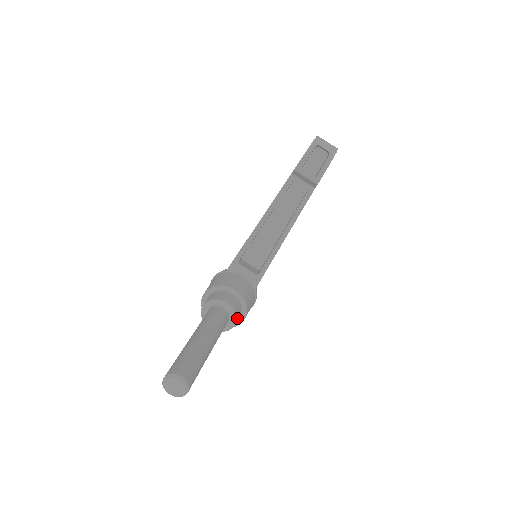
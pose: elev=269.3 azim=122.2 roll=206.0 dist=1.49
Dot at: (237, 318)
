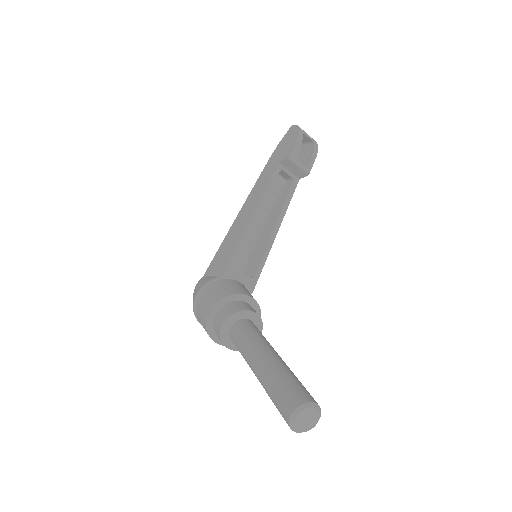
Dot at: (259, 330)
